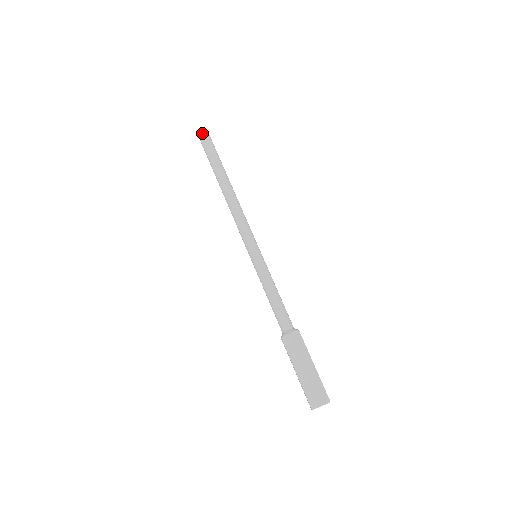
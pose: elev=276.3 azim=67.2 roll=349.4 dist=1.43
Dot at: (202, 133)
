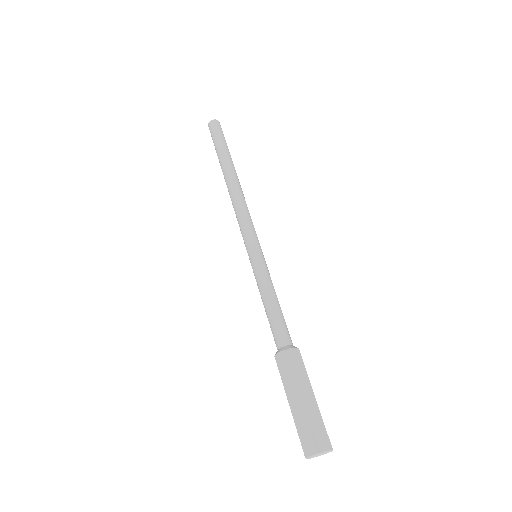
Dot at: (213, 124)
